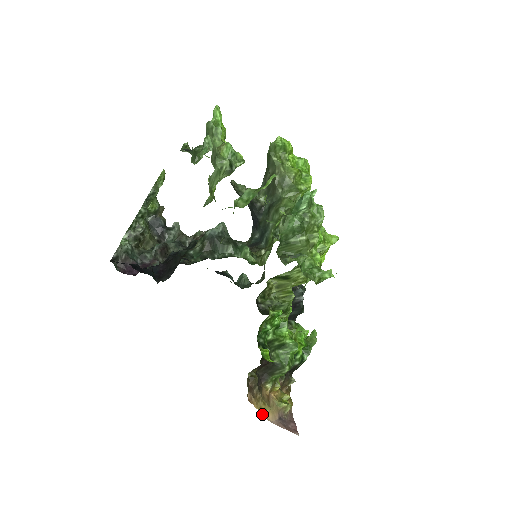
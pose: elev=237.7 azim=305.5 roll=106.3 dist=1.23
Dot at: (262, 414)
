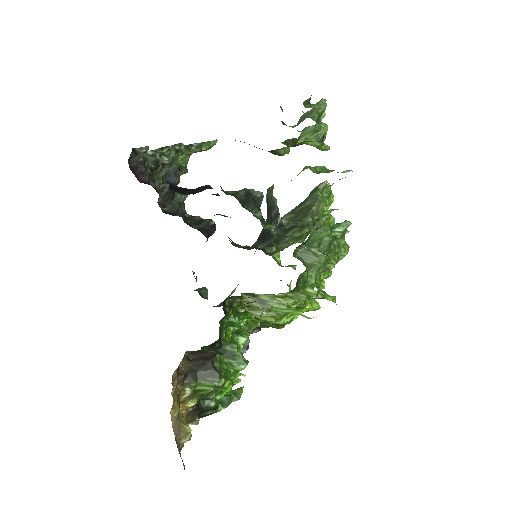
Dot at: occluded
